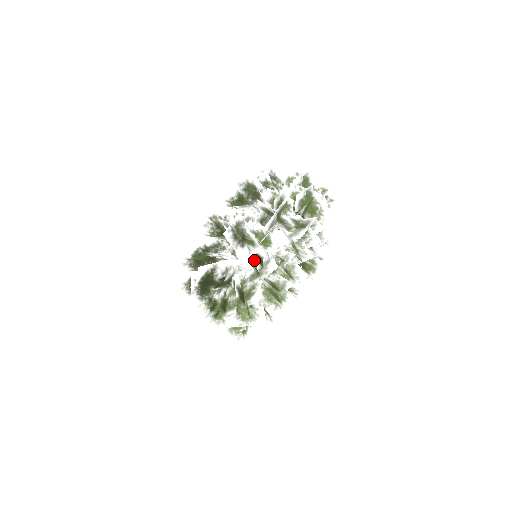
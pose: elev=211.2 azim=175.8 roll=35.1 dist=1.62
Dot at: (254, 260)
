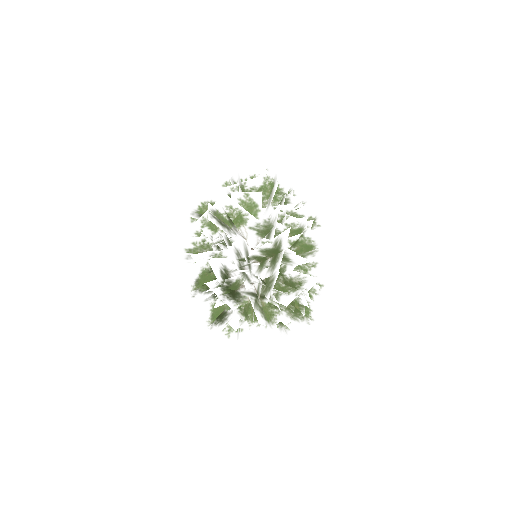
Dot at: occluded
